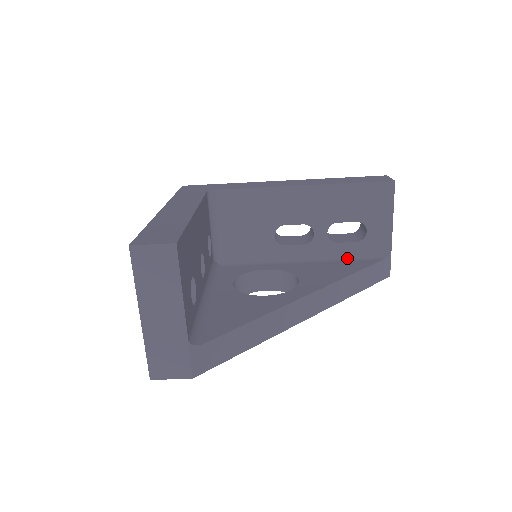
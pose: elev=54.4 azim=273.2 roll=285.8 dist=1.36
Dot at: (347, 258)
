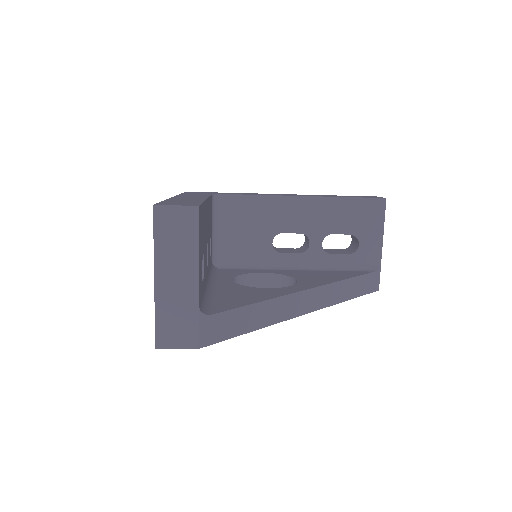
Dot at: (340, 269)
